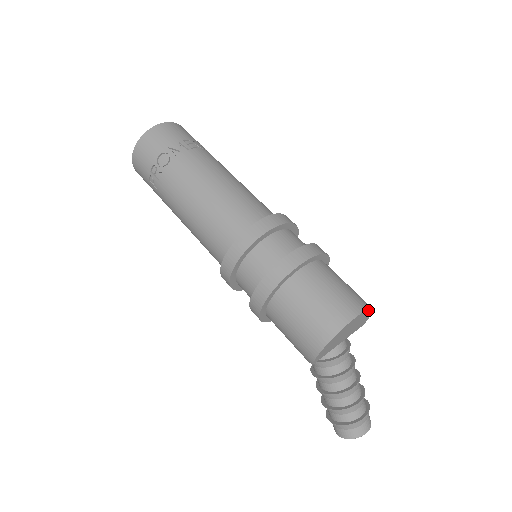
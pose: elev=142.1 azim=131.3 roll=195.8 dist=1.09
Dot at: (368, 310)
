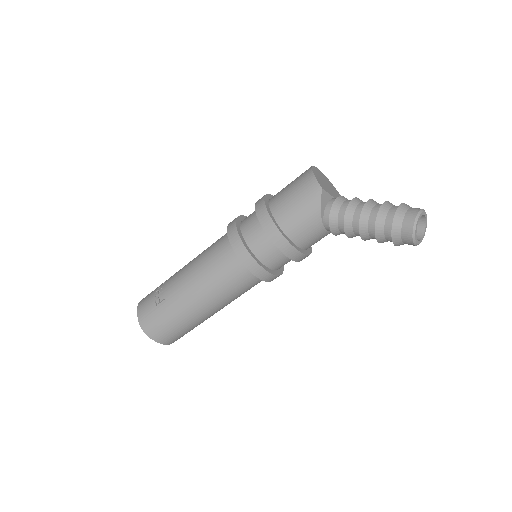
Dot at: (328, 180)
